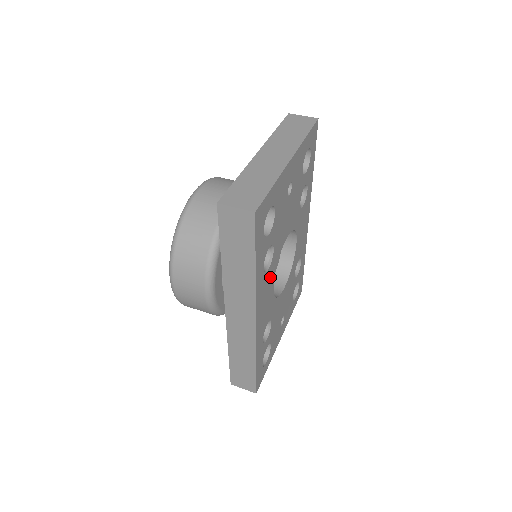
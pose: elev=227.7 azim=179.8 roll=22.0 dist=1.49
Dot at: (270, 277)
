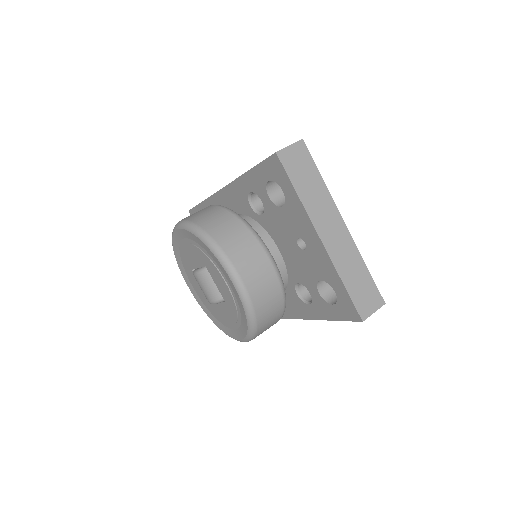
Dot at: occluded
